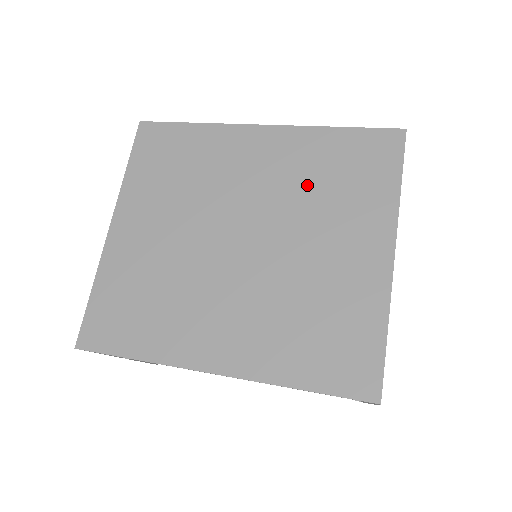
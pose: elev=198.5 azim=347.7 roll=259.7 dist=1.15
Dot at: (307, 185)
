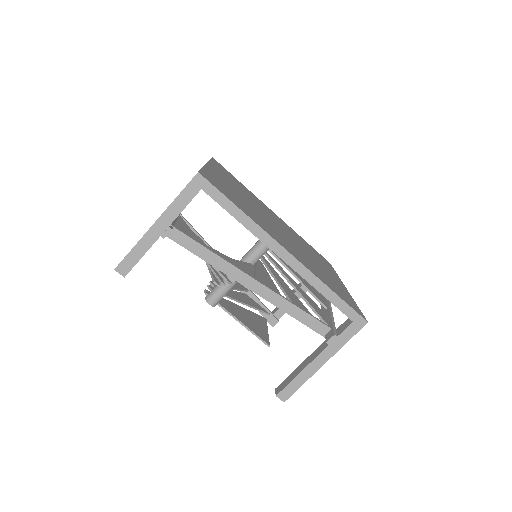
Dot at: (301, 242)
